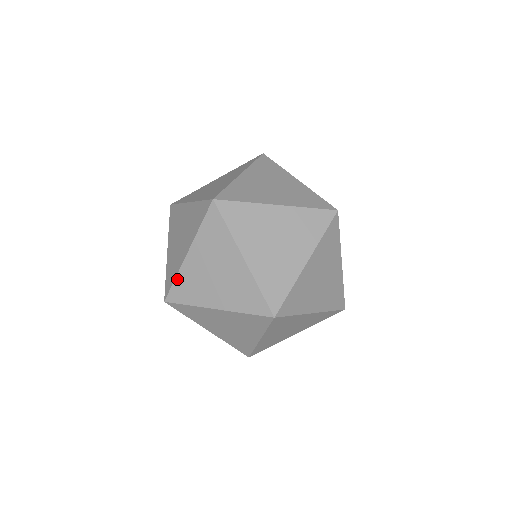
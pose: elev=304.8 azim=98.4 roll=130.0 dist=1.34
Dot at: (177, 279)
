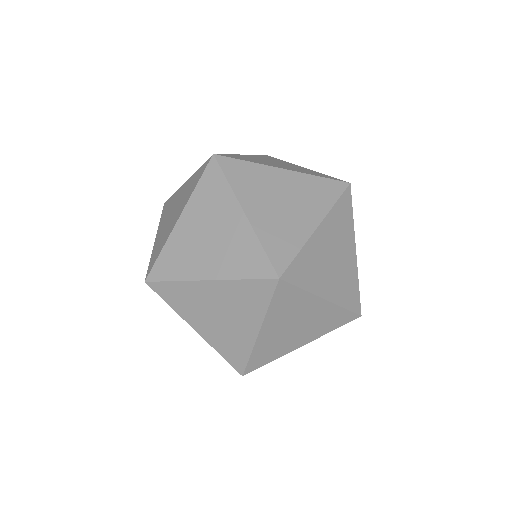
Dot at: (163, 251)
